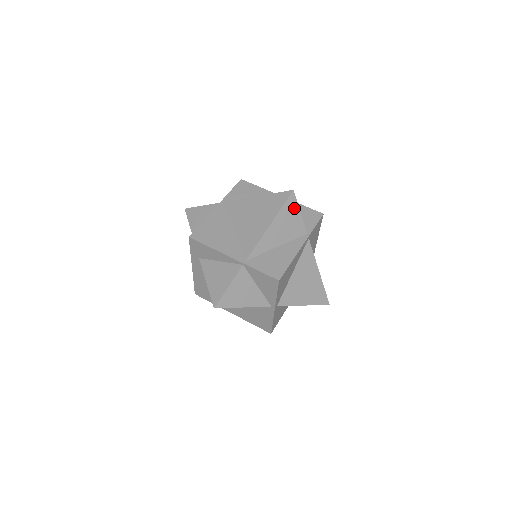
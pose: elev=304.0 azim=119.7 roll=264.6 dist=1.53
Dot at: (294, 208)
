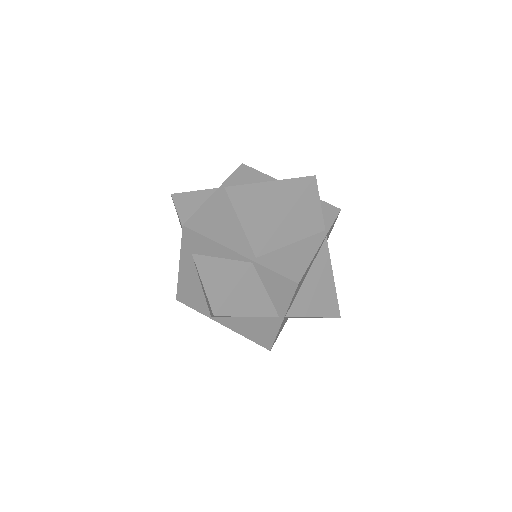
Dot at: (314, 198)
